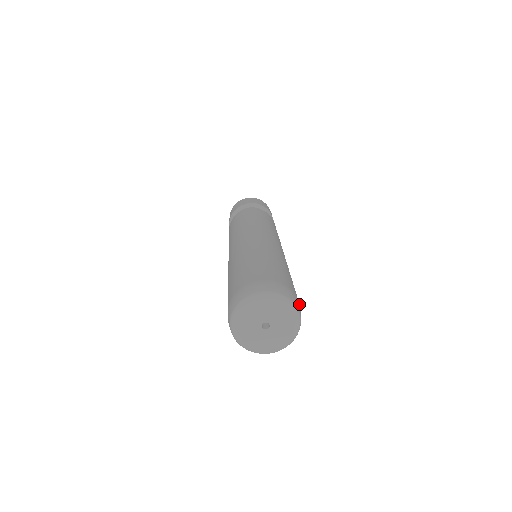
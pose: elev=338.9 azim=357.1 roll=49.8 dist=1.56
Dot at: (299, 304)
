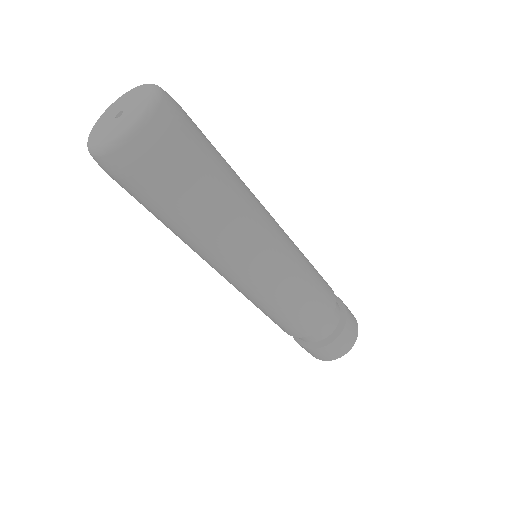
Dot at: (174, 132)
